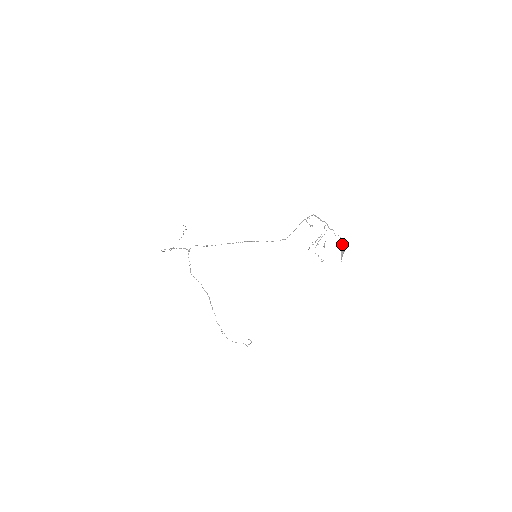
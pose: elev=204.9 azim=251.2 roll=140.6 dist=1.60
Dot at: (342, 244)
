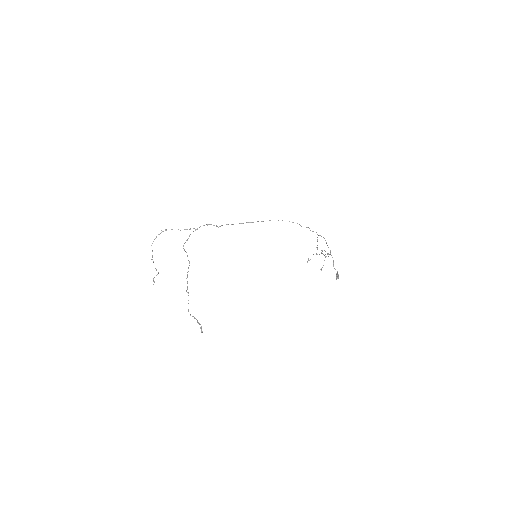
Dot at: occluded
